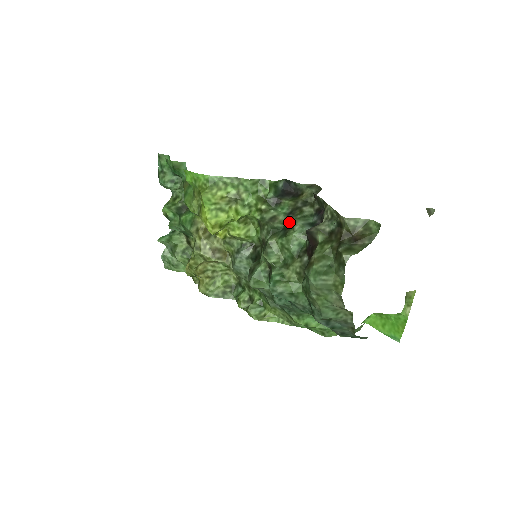
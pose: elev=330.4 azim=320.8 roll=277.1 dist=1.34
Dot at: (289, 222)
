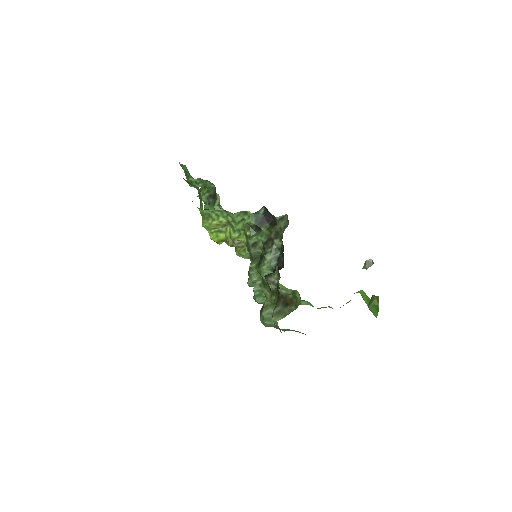
Dot at: (264, 252)
